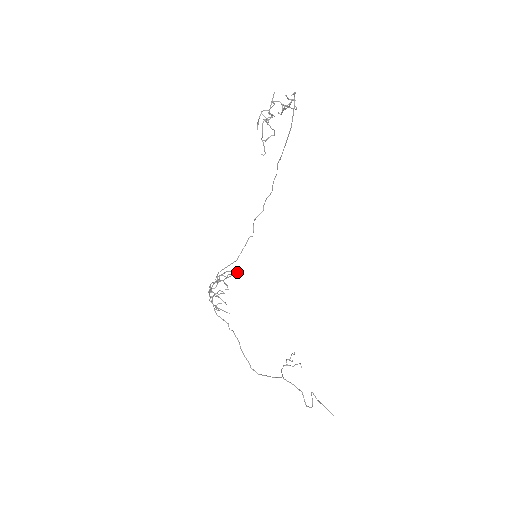
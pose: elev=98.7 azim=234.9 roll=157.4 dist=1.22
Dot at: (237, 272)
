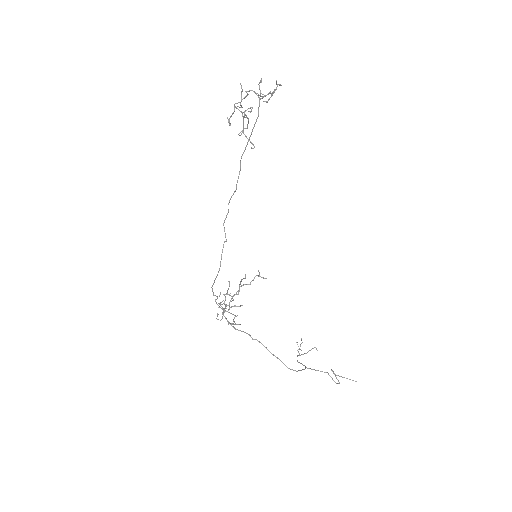
Dot at: (258, 276)
